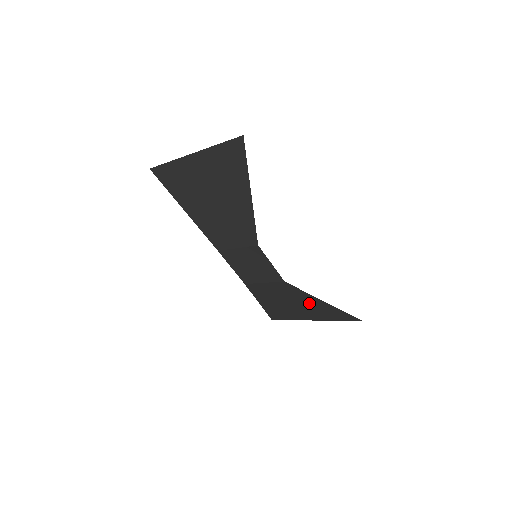
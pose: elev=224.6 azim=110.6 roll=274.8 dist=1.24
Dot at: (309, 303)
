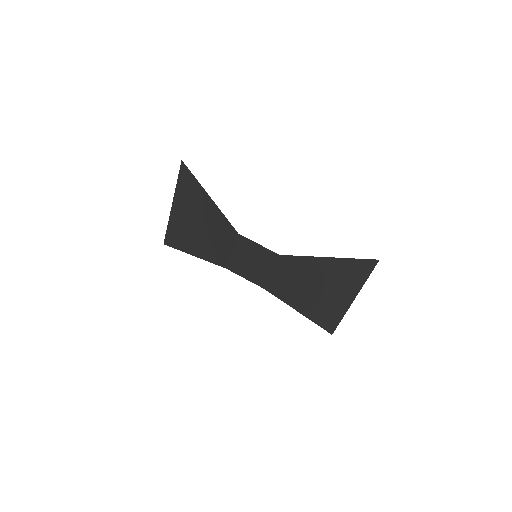
Dot at: (323, 272)
